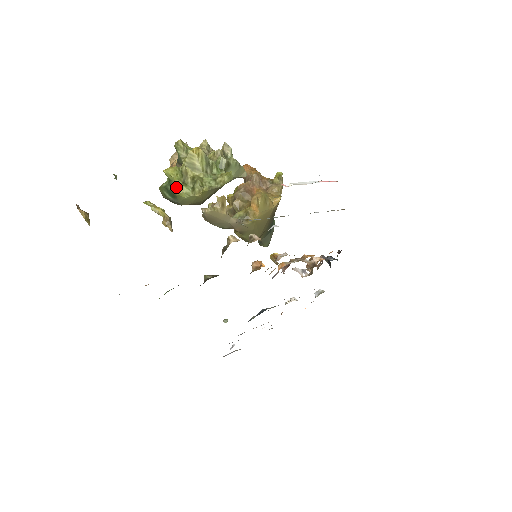
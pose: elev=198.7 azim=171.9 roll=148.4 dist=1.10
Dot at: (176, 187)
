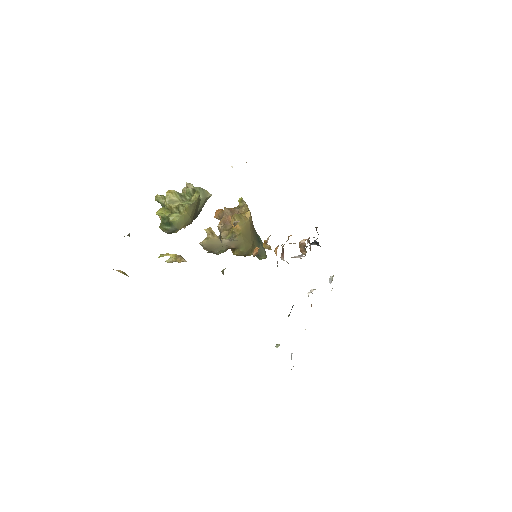
Dot at: (168, 217)
